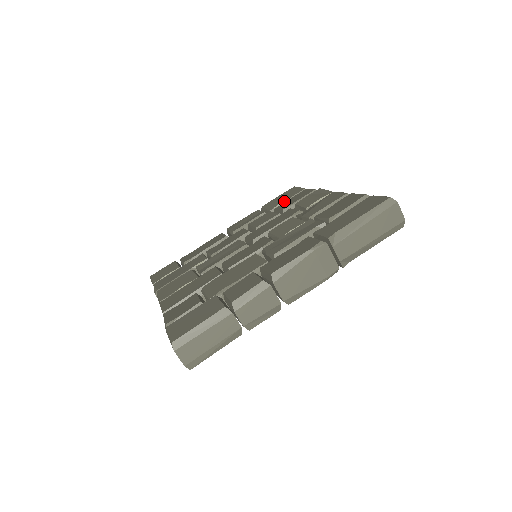
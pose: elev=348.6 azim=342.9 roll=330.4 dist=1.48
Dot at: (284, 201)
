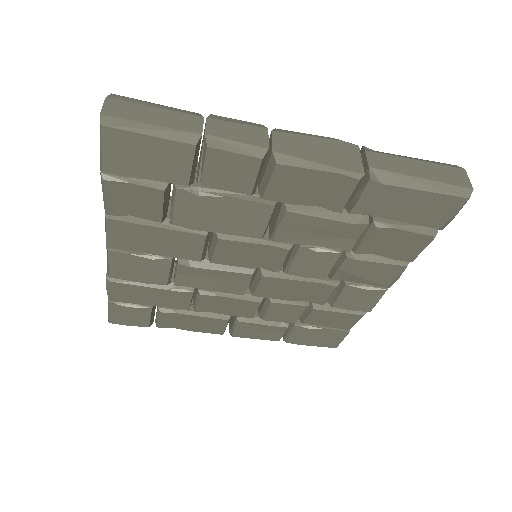
Dot at: occluded
